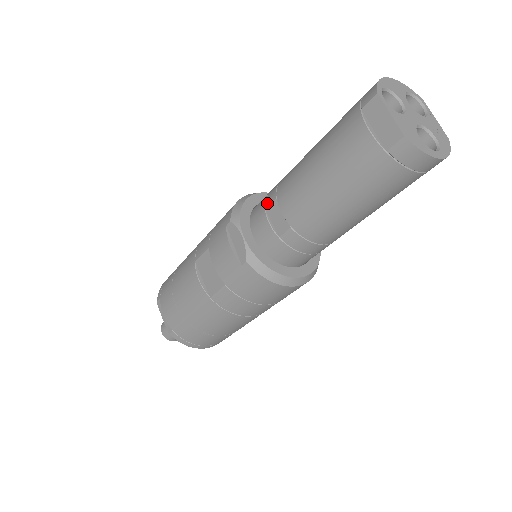
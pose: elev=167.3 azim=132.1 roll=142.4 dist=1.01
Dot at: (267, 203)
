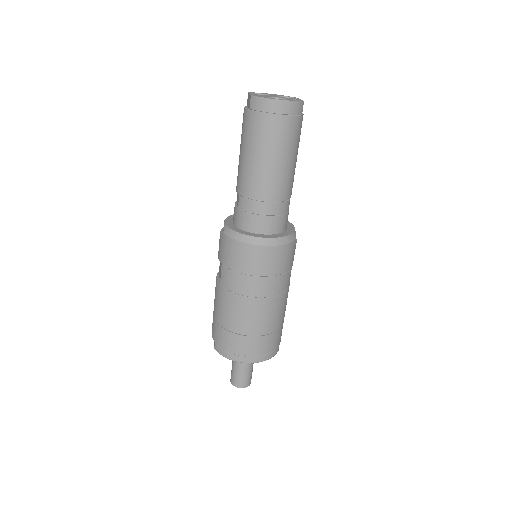
Dot at: occluded
